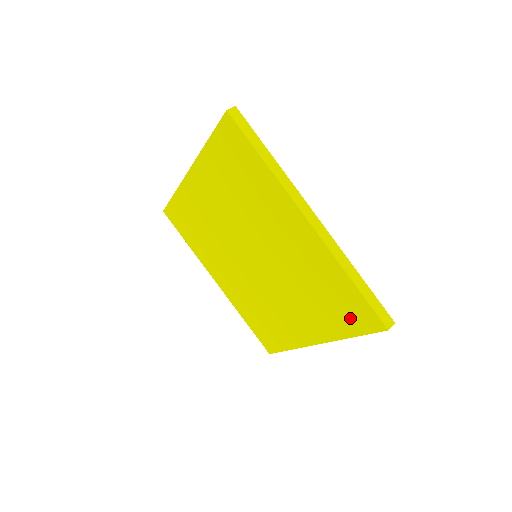
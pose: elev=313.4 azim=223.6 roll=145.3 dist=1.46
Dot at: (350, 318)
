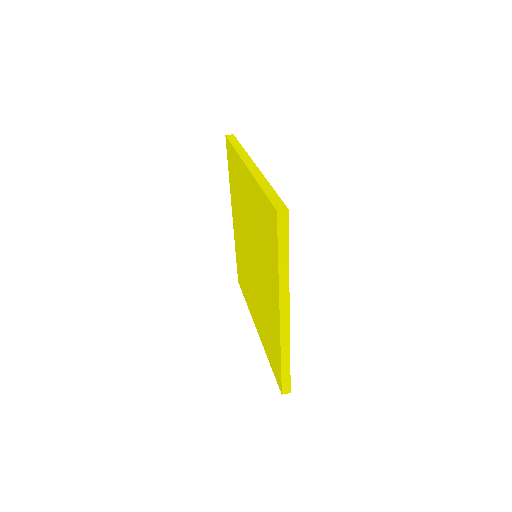
Dot at: (271, 236)
